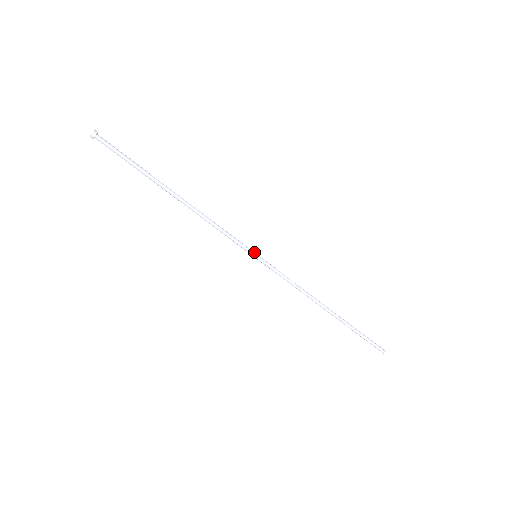
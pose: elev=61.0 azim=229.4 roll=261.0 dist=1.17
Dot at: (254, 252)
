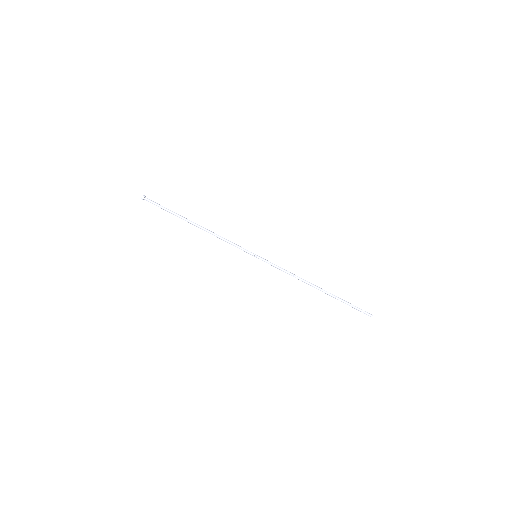
Dot at: (254, 254)
